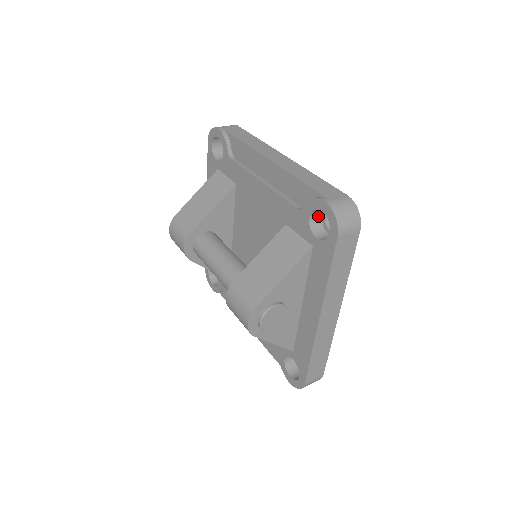
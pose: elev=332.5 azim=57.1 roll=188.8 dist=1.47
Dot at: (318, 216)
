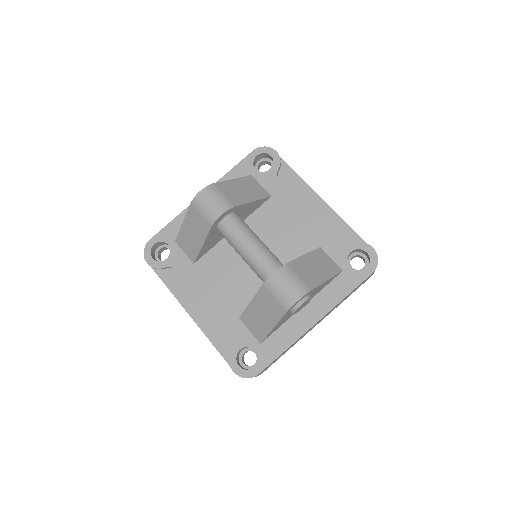
Dot at: (350, 254)
